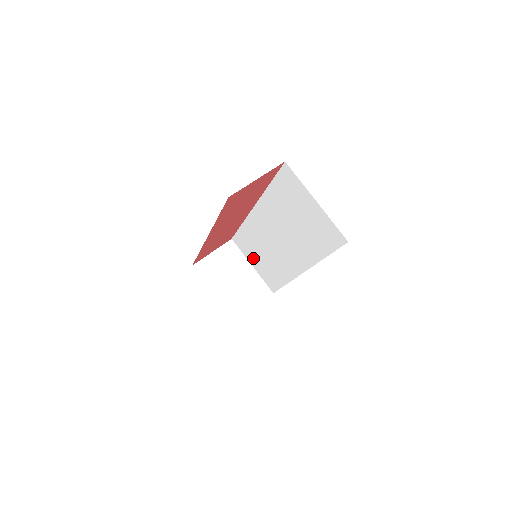
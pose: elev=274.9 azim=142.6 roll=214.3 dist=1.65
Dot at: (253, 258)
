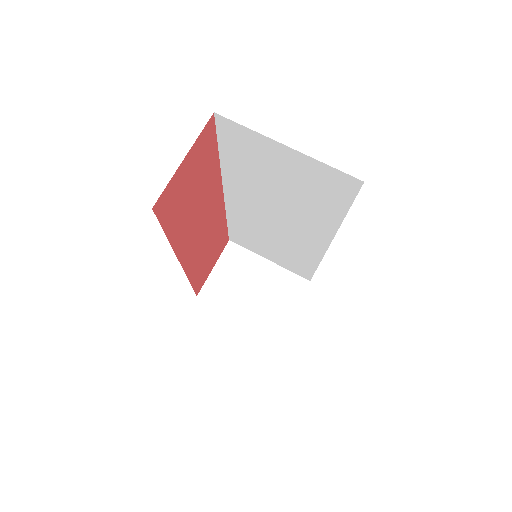
Dot at: (264, 252)
